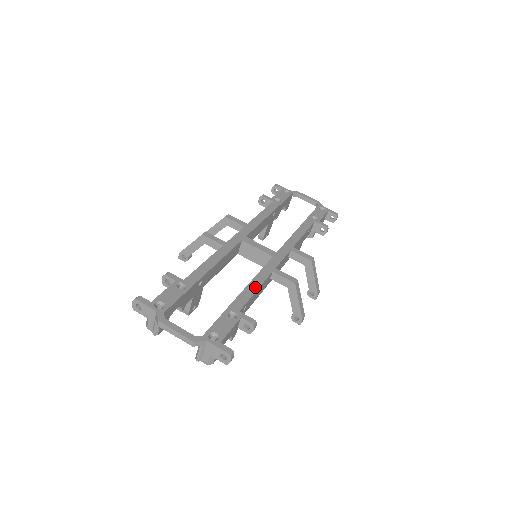
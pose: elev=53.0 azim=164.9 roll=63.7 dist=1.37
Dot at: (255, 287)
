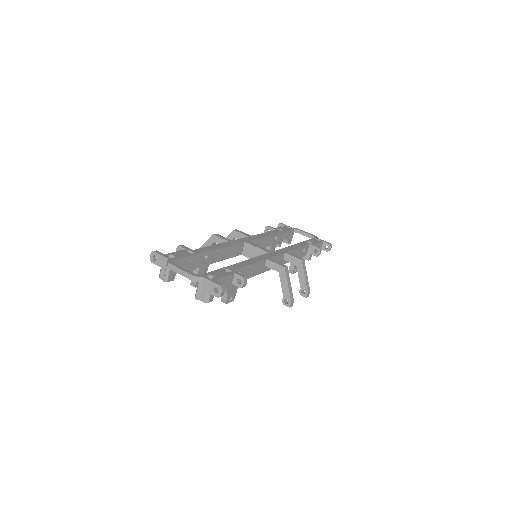
Dot at: (250, 263)
